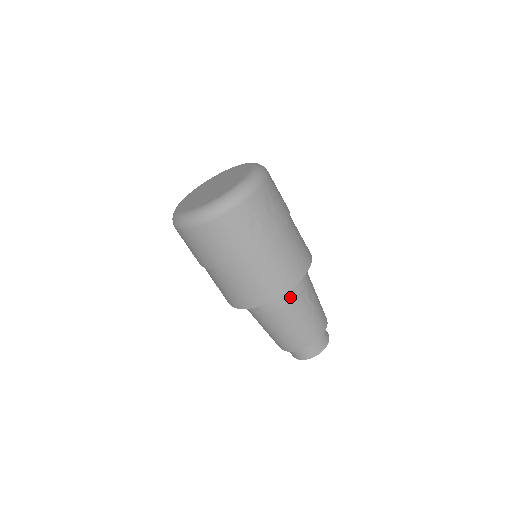
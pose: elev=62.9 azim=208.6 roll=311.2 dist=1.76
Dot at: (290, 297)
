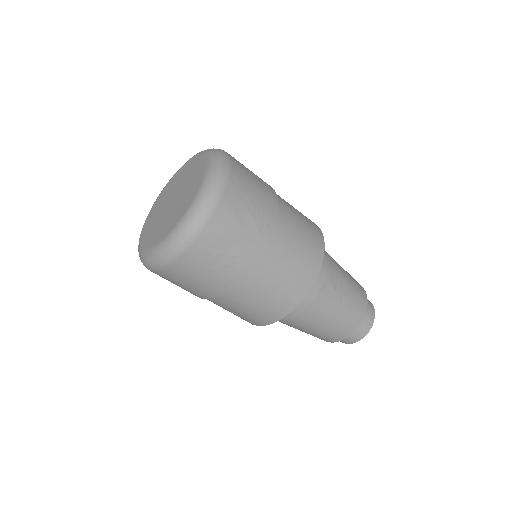
Dot at: (308, 300)
